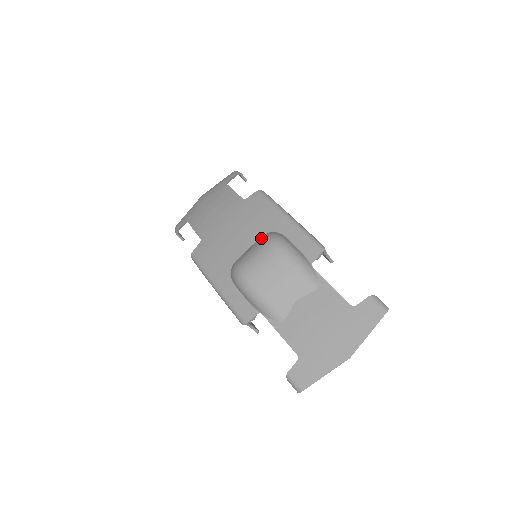
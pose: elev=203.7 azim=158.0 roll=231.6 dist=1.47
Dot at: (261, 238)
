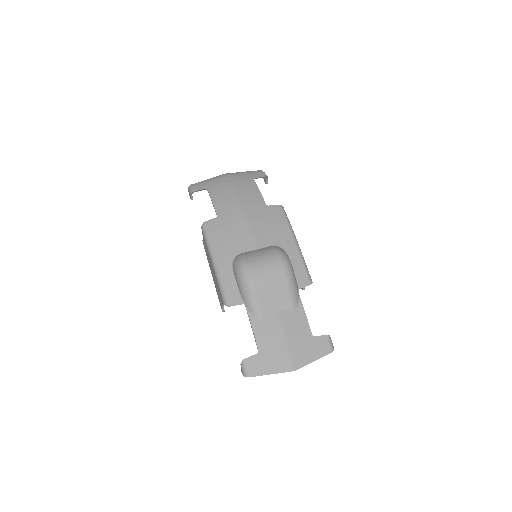
Dot at: (272, 248)
